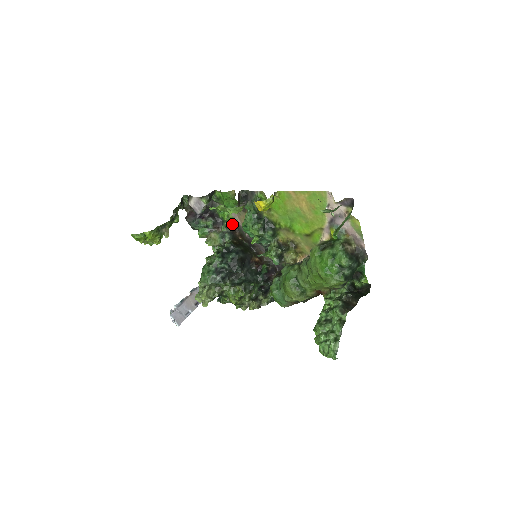
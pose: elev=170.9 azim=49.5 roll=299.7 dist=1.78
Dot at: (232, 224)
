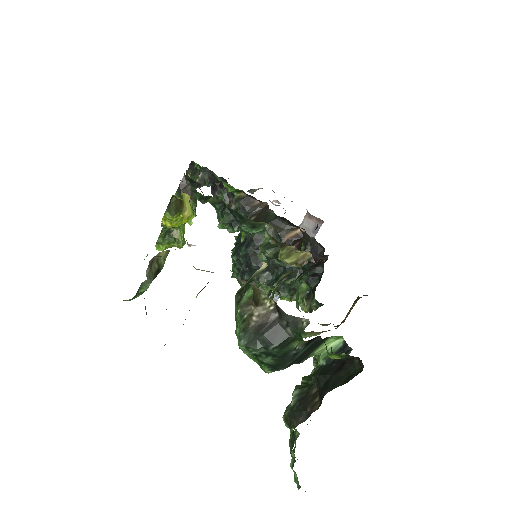
Dot at: (243, 192)
